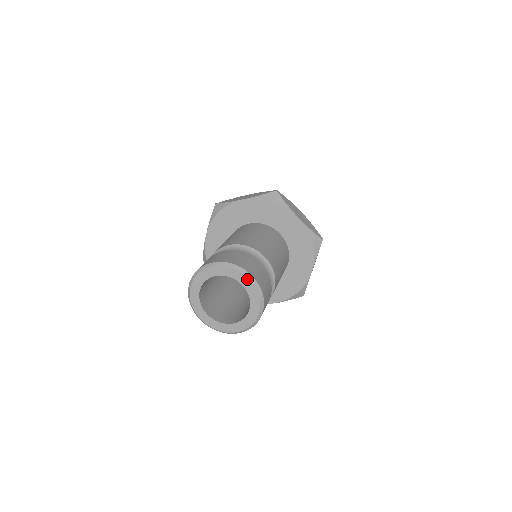
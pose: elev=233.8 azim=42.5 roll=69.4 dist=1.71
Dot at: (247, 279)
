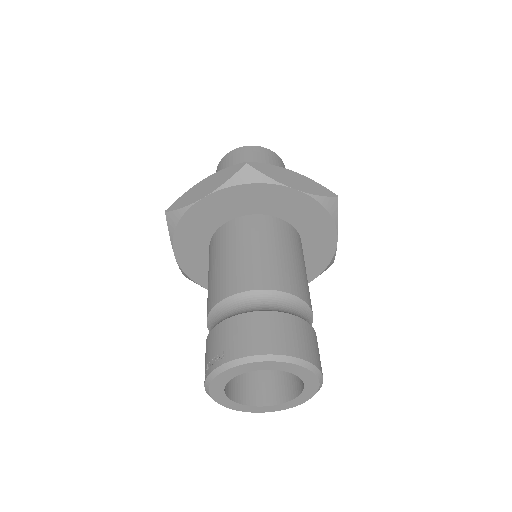
Dot at: (317, 384)
